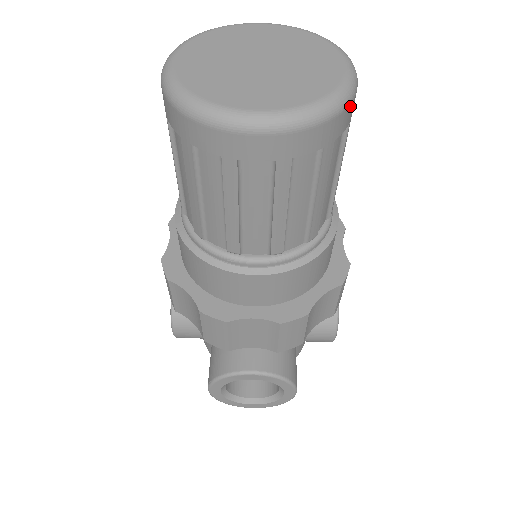
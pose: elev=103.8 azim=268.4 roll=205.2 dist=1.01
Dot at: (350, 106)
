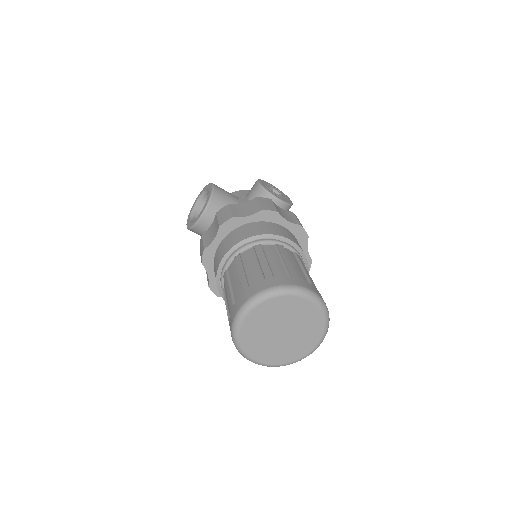
Dot at: (324, 302)
